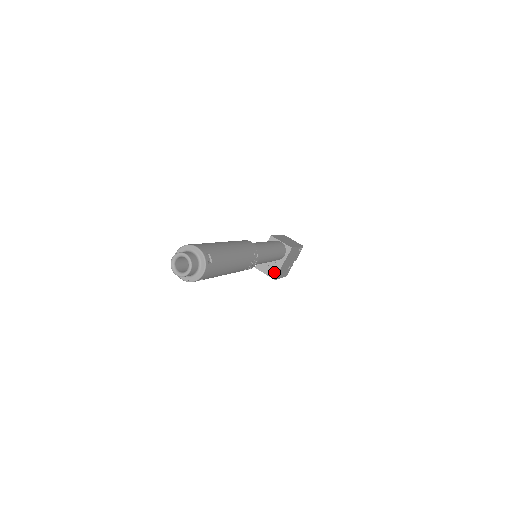
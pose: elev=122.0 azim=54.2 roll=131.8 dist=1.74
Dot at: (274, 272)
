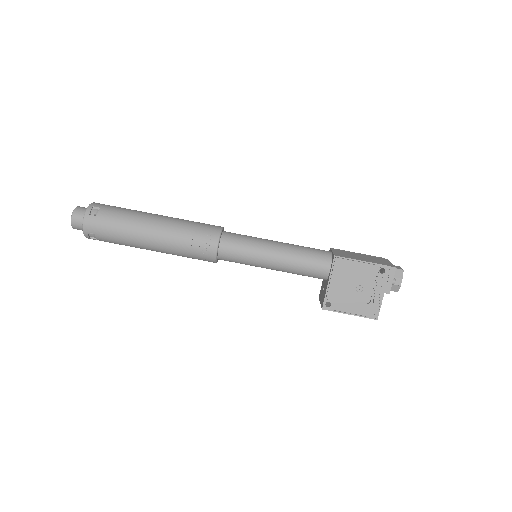
Dot at: (323, 298)
